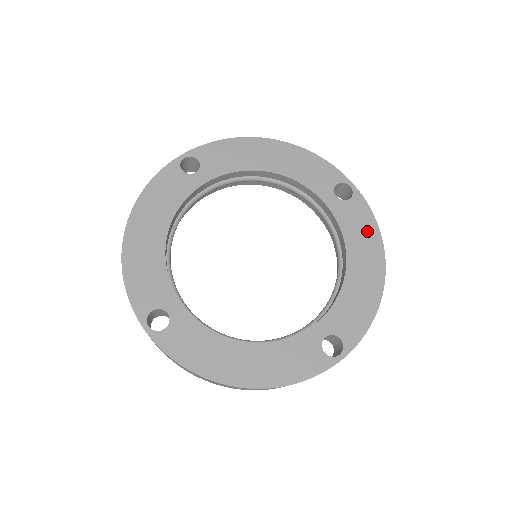
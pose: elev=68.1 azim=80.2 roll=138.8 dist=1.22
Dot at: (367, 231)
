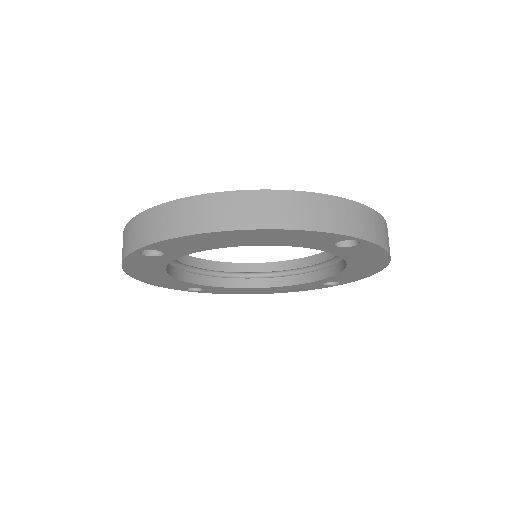
Dot at: (373, 255)
